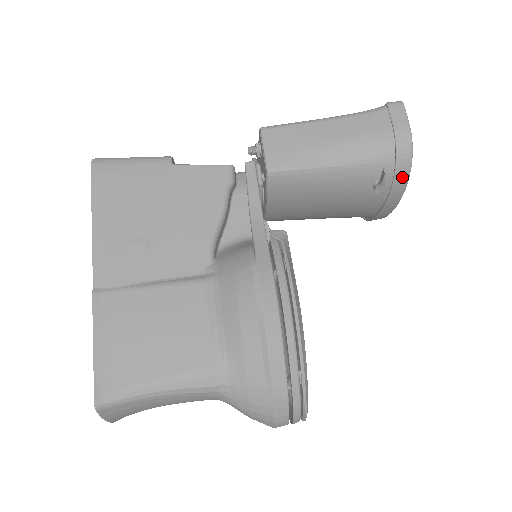
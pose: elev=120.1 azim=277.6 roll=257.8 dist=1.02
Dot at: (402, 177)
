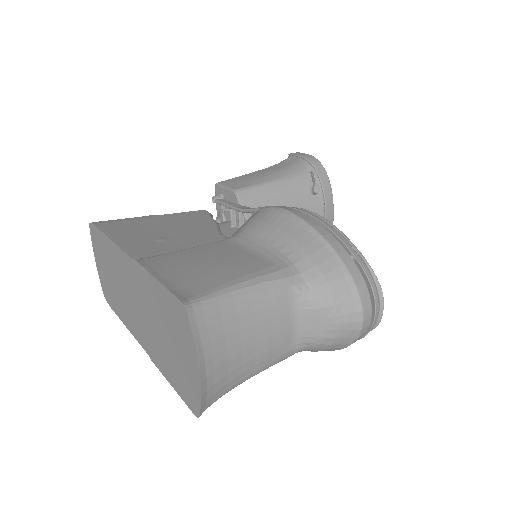
Dot at: (325, 180)
